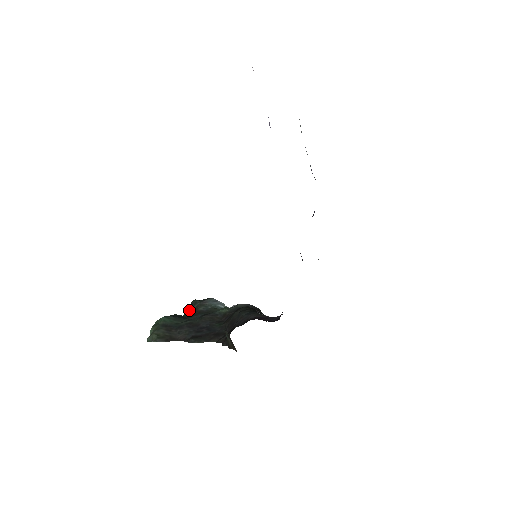
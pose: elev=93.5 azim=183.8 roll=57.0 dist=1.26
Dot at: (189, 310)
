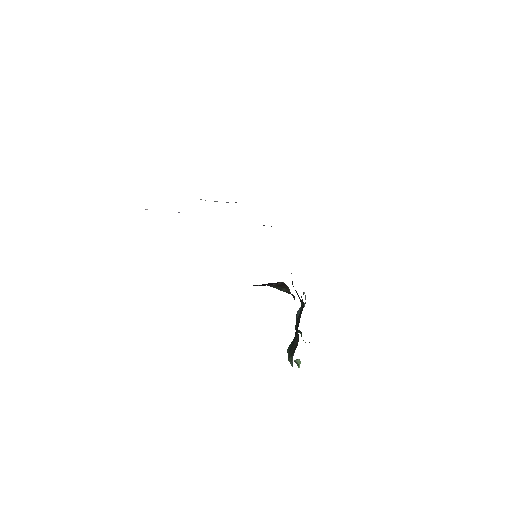
Dot at: occluded
